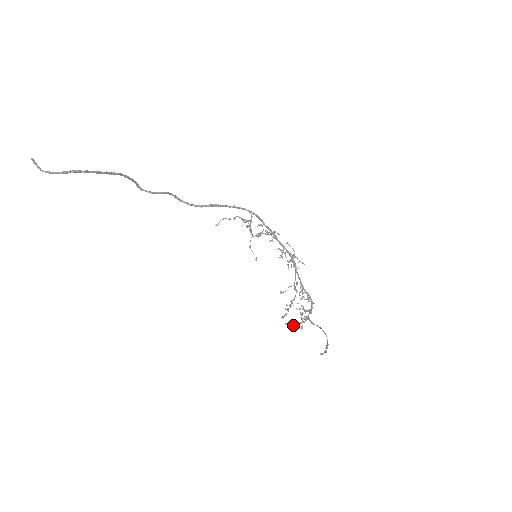
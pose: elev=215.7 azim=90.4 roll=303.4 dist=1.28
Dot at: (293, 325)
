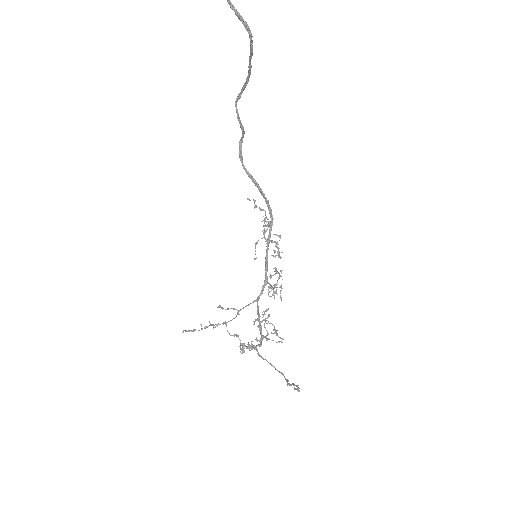
Dot at: (242, 343)
